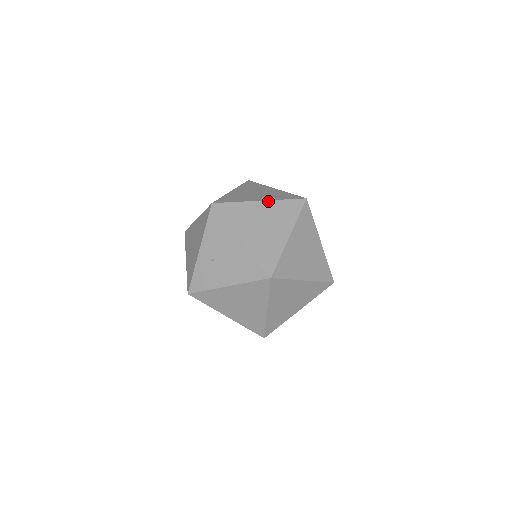
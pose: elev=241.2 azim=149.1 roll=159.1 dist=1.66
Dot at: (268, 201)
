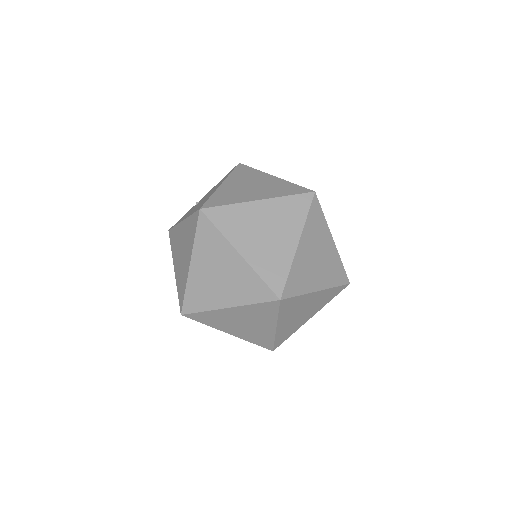
Dot at: (280, 179)
